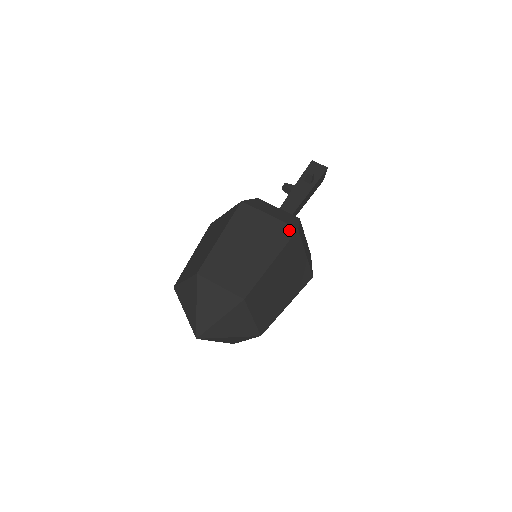
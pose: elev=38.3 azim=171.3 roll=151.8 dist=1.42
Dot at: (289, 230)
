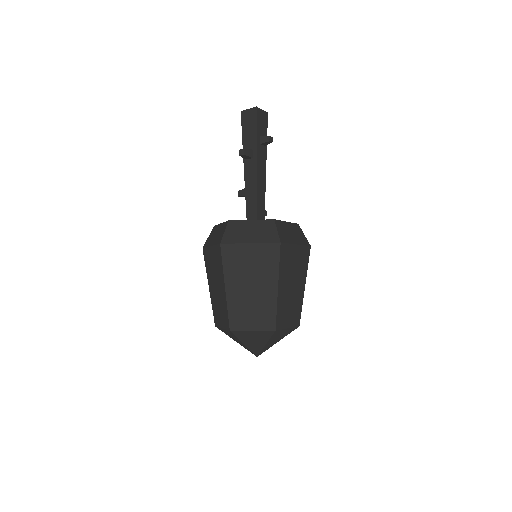
Dot at: (307, 251)
